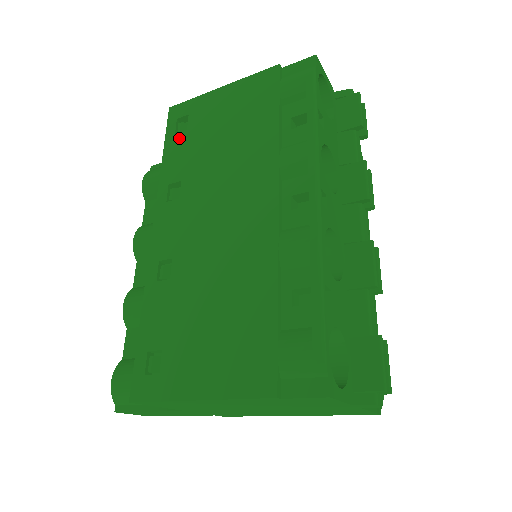
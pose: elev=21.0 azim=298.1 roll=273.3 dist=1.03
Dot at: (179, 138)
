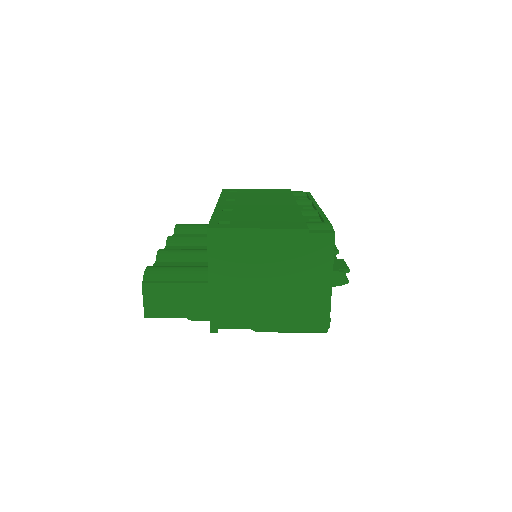
Dot at: (232, 193)
